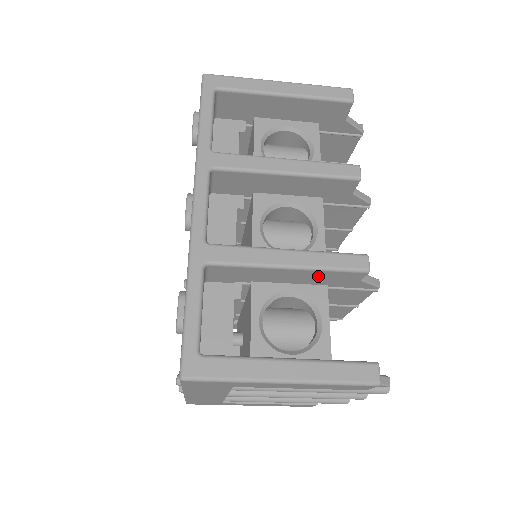
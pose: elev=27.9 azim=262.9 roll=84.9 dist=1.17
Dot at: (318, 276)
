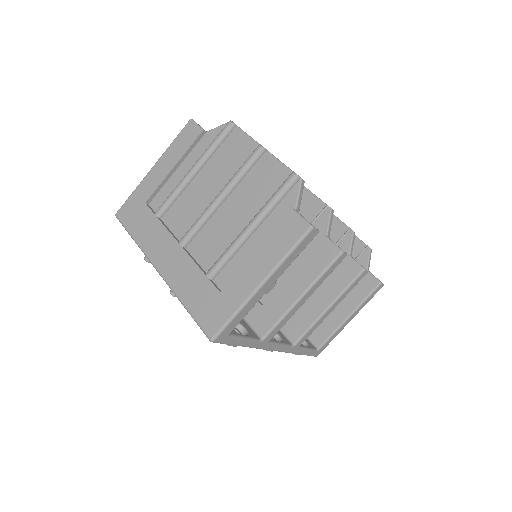
Dot at: occluded
